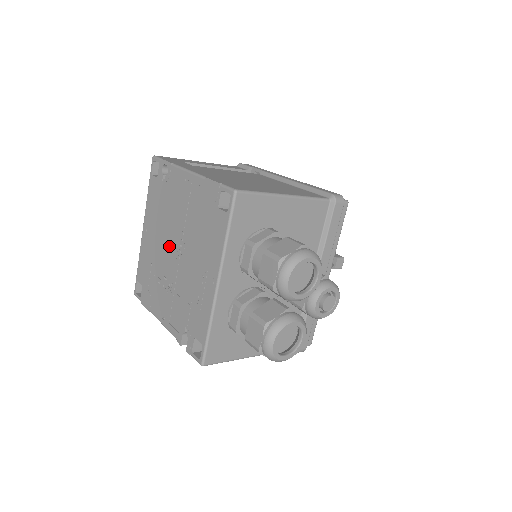
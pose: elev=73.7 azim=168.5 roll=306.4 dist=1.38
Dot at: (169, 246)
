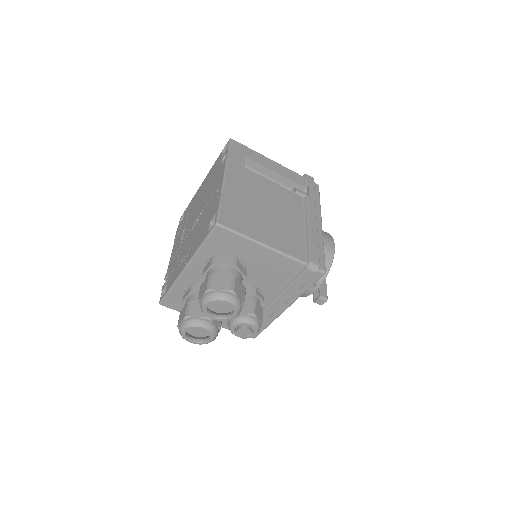
Dot at: (196, 213)
